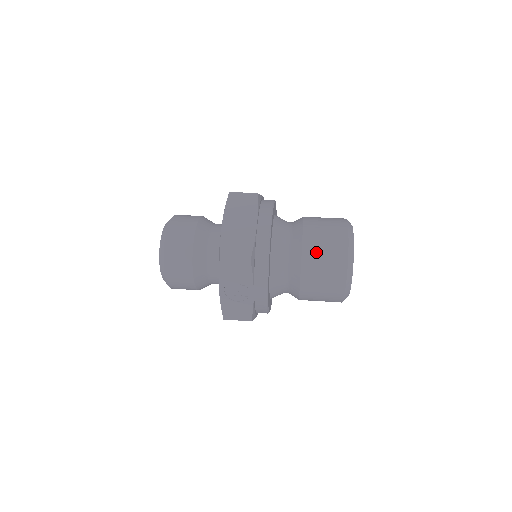
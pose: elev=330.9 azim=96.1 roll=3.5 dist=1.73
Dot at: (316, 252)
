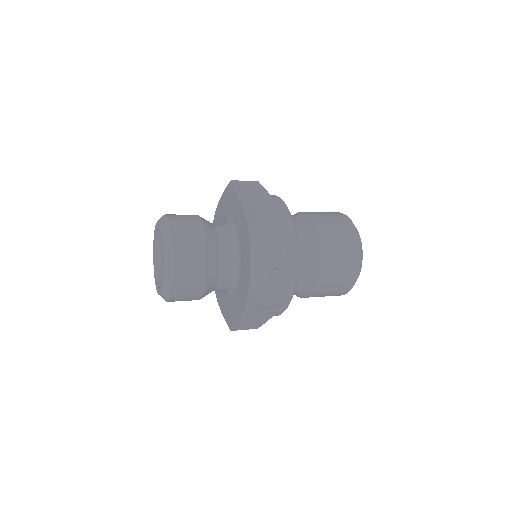
Dot at: (328, 227)
